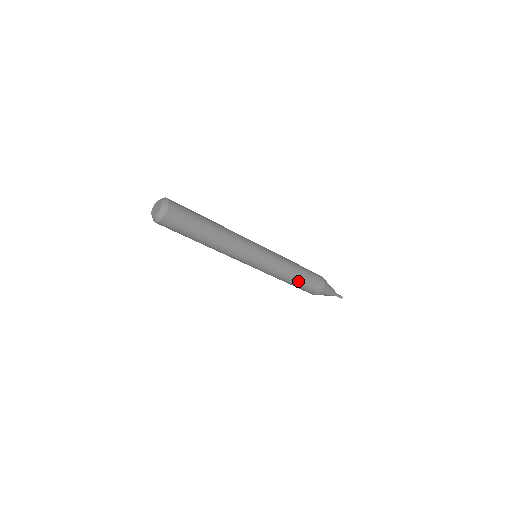
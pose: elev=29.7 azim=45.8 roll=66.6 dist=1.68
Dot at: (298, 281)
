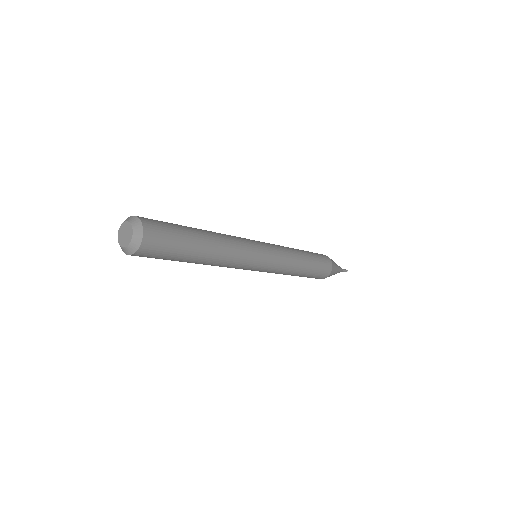
Dot at: (309, 265)
